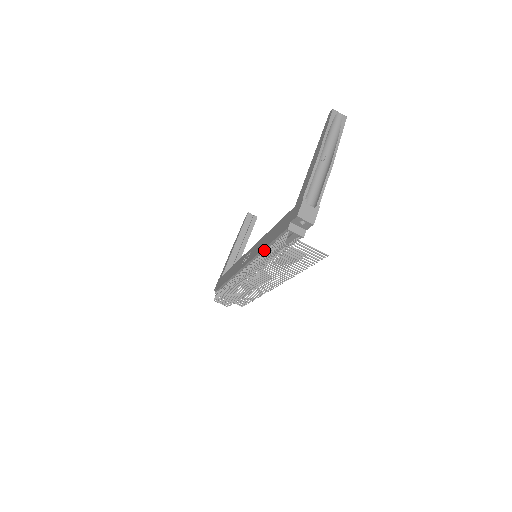
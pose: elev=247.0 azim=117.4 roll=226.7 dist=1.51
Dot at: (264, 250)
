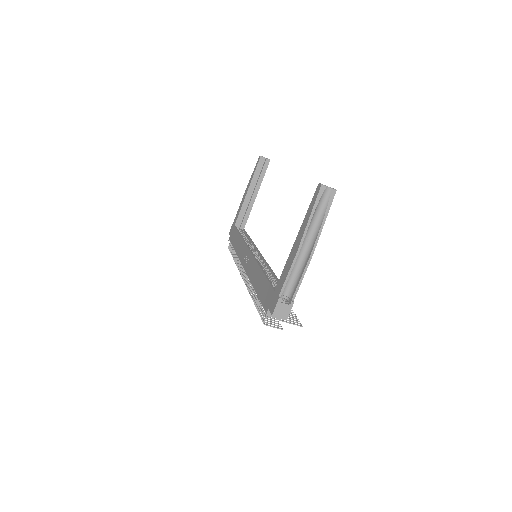
Dot at: occluded
